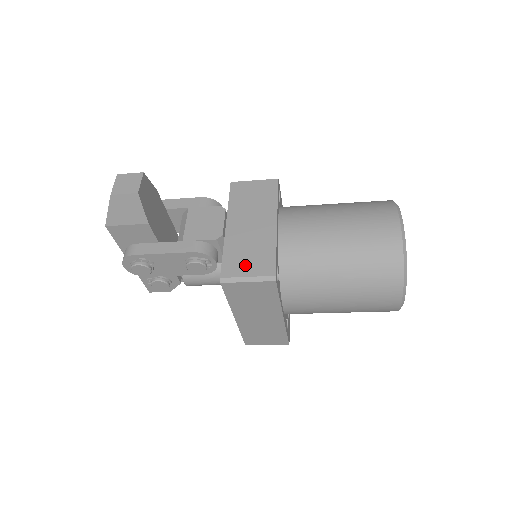
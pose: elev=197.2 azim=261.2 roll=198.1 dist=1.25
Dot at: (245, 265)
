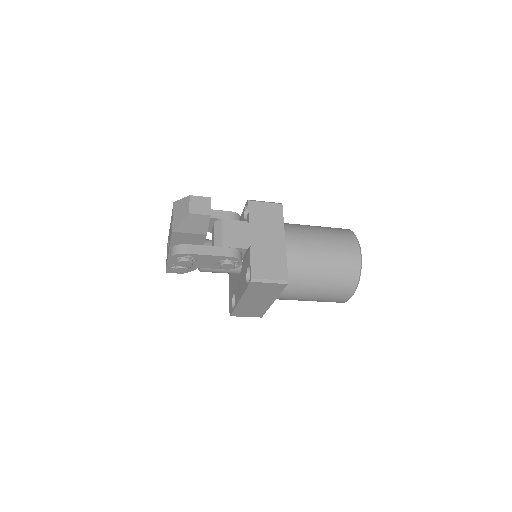
Dot at: (267, 270)
